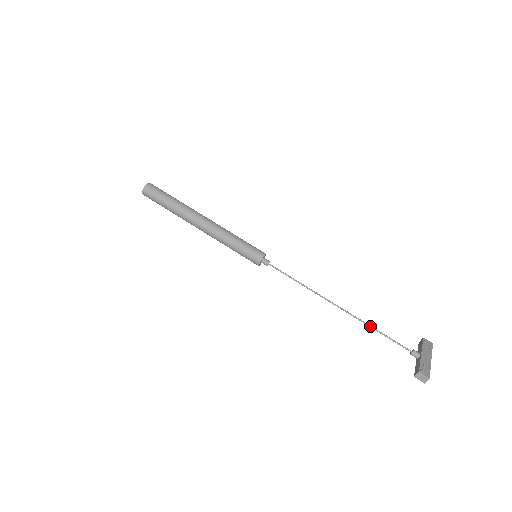
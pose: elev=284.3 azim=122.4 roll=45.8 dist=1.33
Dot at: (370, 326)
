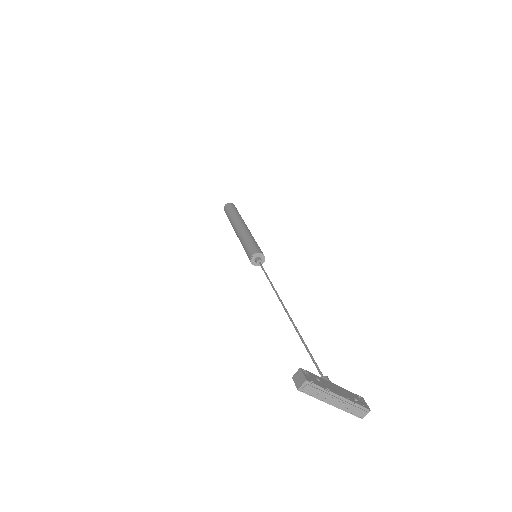
Dot at: (300, 335)
